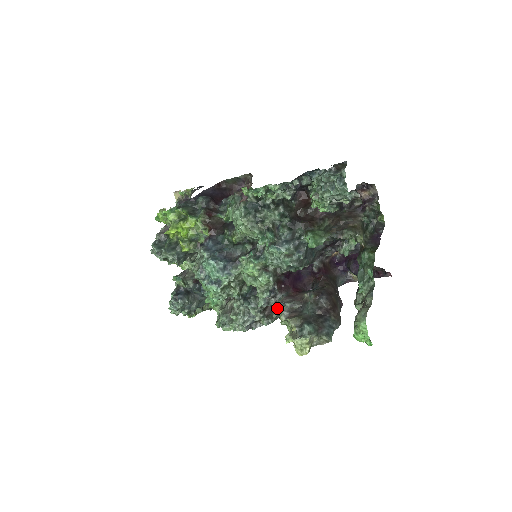
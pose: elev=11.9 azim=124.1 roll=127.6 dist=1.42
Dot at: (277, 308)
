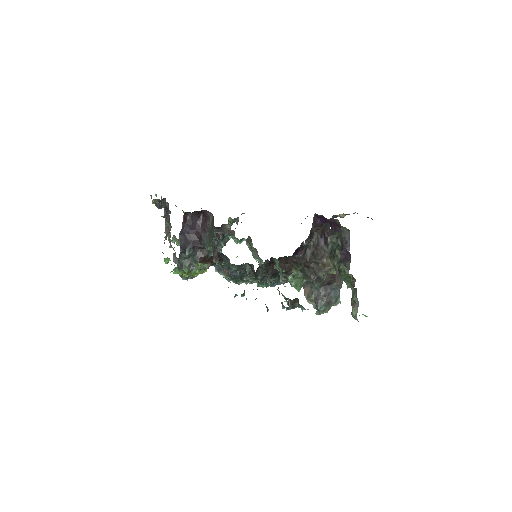
Dot at: occluded
